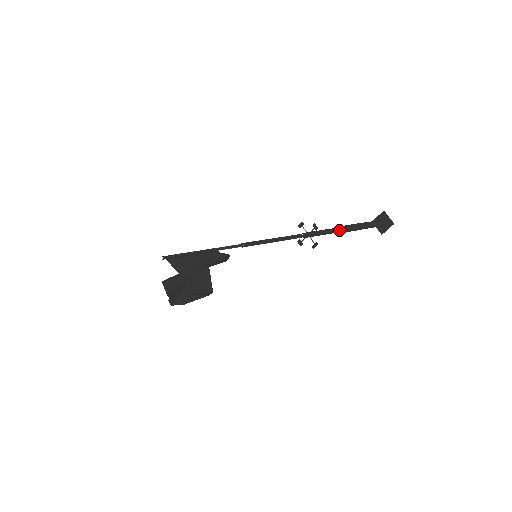
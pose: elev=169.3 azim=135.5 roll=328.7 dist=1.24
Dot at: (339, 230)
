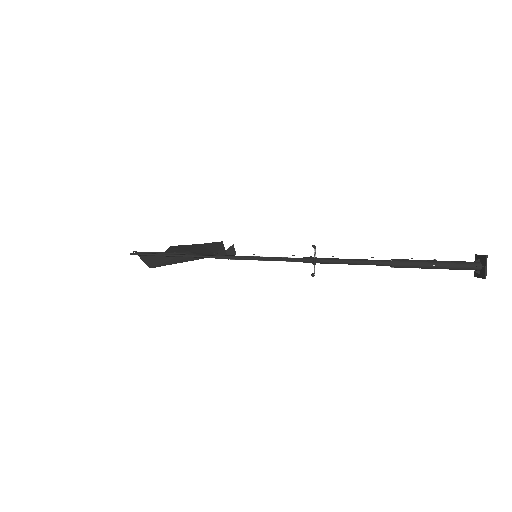
Dot at: (371, 264)
